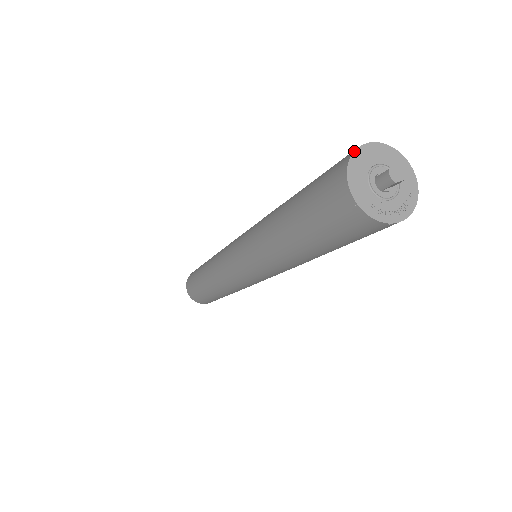
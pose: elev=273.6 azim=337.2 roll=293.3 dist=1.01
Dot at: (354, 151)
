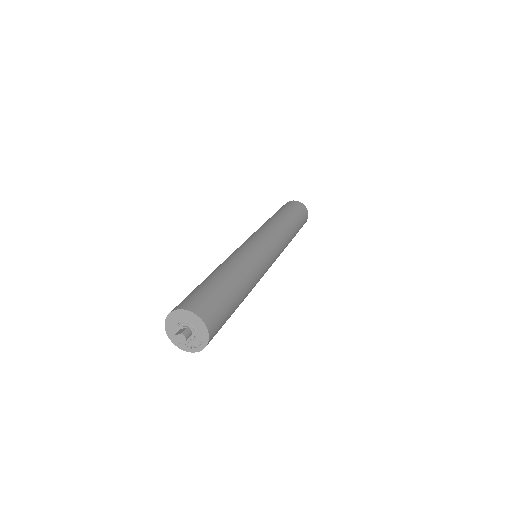
Dot at: (168, 314)
